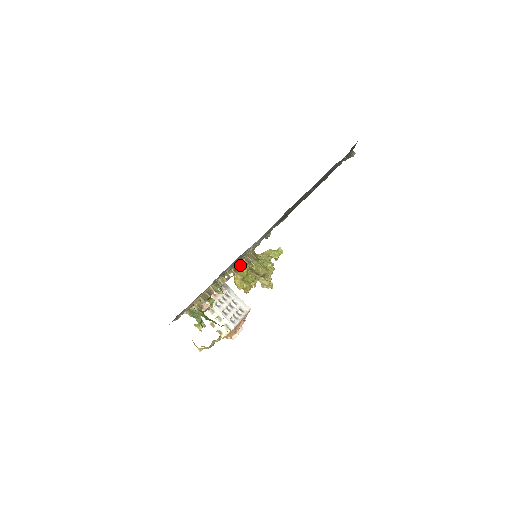
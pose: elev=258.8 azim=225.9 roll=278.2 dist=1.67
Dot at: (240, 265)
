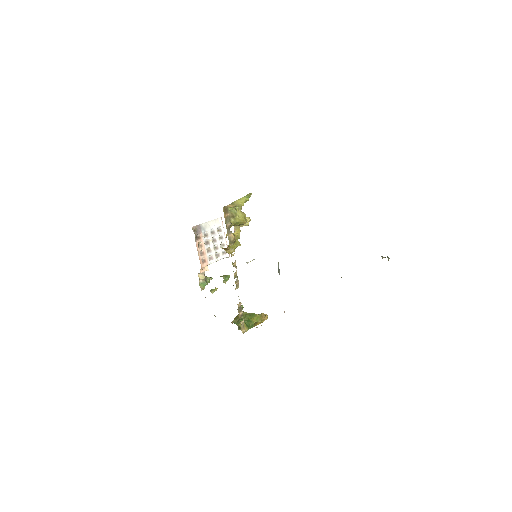
Dot at: occluded
